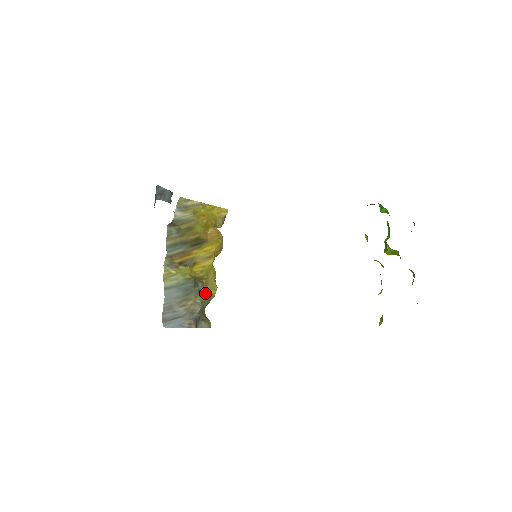
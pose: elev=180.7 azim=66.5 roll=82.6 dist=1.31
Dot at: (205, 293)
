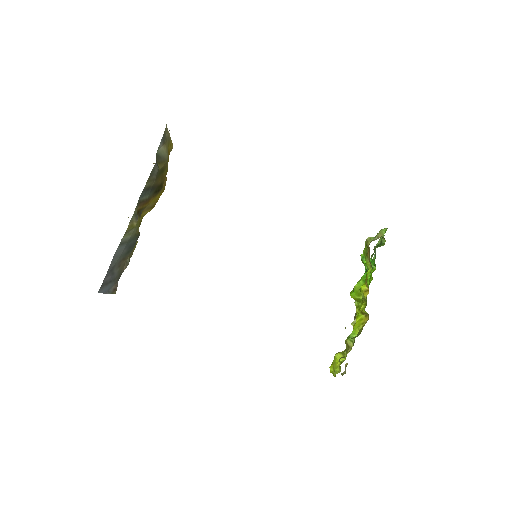
Dot at: occluded
